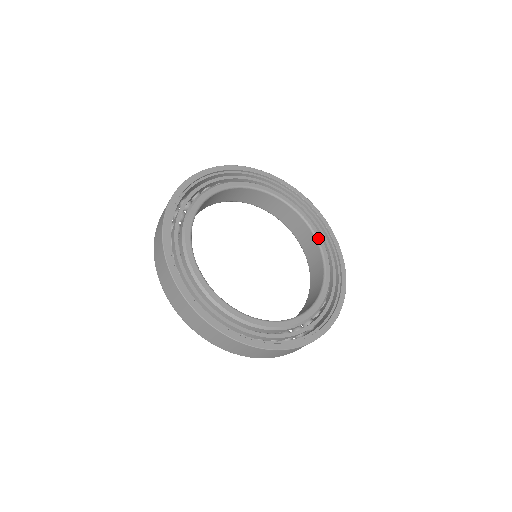
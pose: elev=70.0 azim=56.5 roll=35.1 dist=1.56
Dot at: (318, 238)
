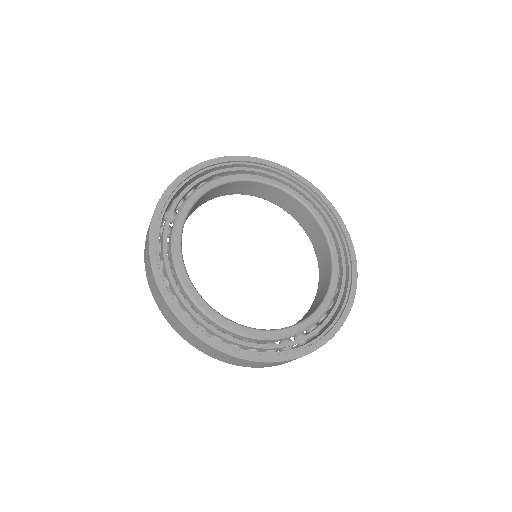
Dot at: (311, 209)
